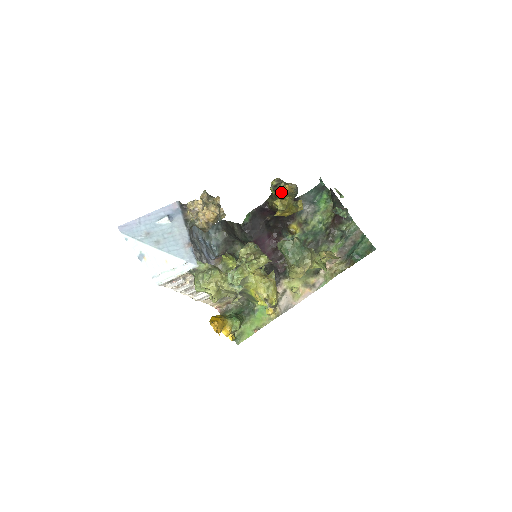
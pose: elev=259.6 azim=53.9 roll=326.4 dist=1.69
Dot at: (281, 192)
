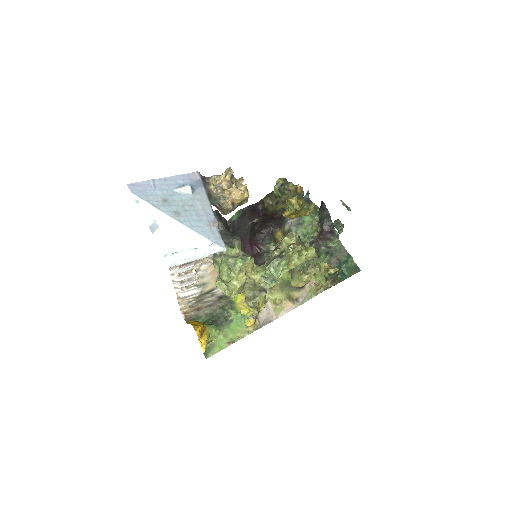
Dot at: (287, 192)
